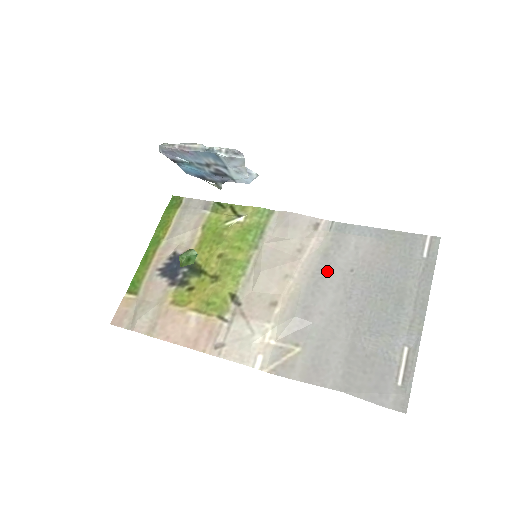
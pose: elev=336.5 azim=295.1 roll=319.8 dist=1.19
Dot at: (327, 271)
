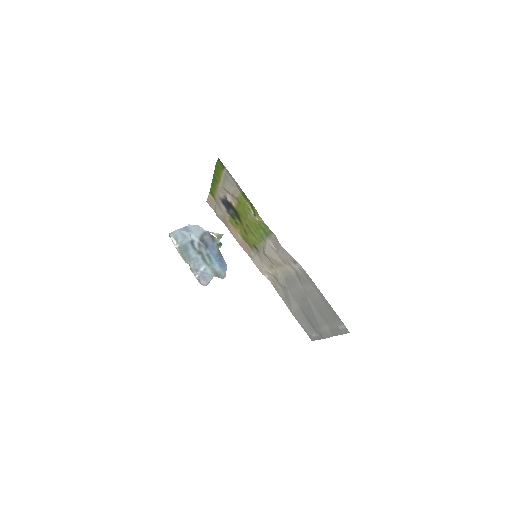
Dot at: (296, 282)
